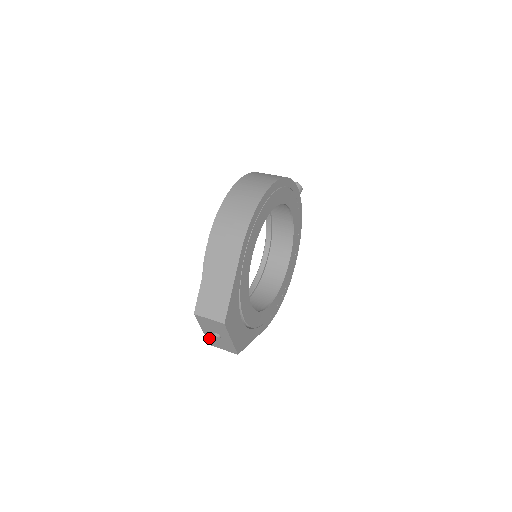
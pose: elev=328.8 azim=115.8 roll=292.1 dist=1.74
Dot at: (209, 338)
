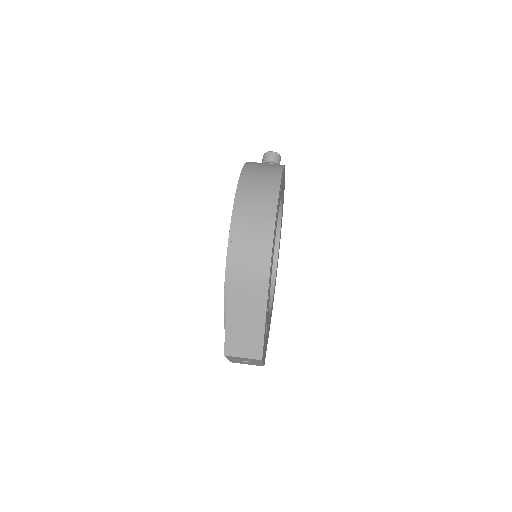
Dot at: (233, 361)
